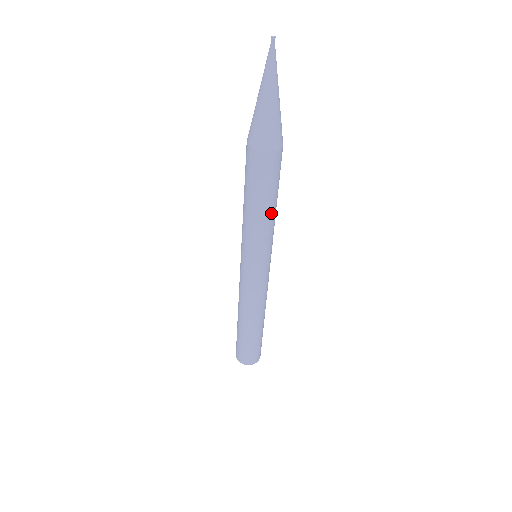
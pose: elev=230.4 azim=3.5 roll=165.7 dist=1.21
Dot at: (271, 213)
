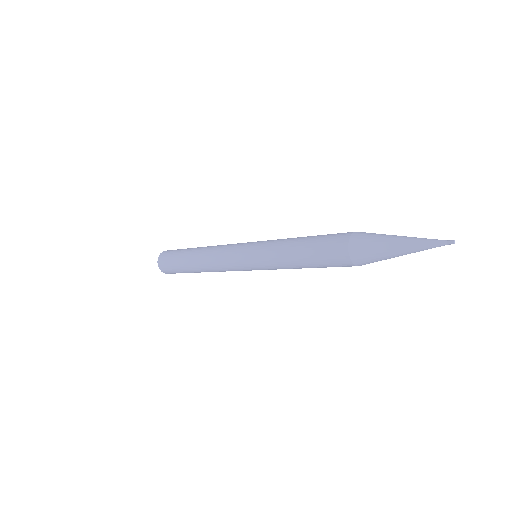
Dot at: occluded
